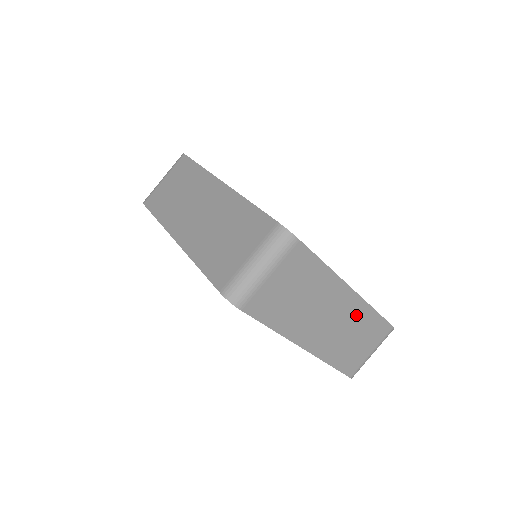
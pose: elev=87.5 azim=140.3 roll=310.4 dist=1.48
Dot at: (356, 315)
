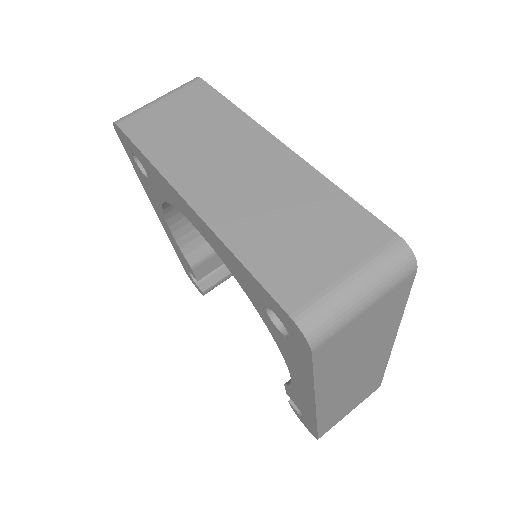
Dot at: (373, 371)
